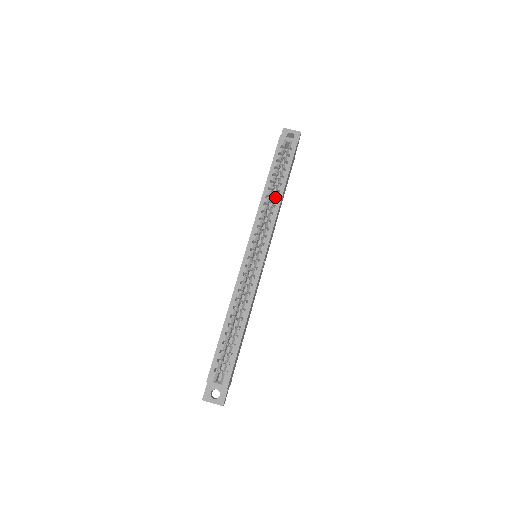
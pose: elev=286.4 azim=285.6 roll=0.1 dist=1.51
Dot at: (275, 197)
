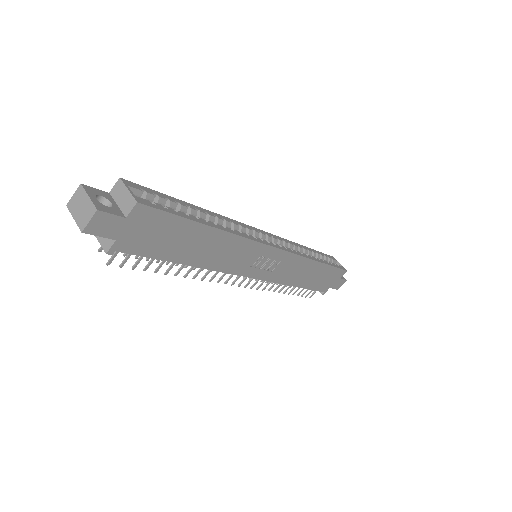
Dot at: (310, 256)
